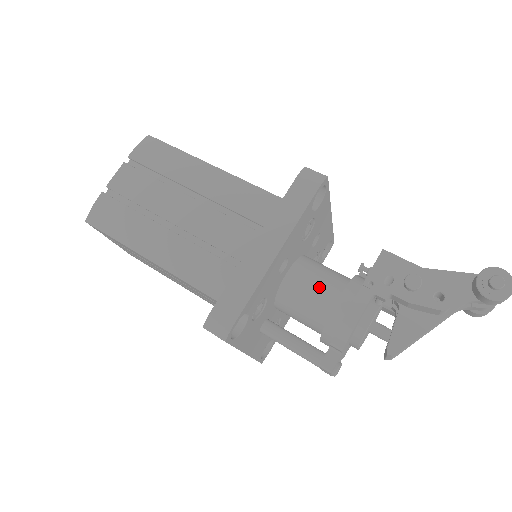
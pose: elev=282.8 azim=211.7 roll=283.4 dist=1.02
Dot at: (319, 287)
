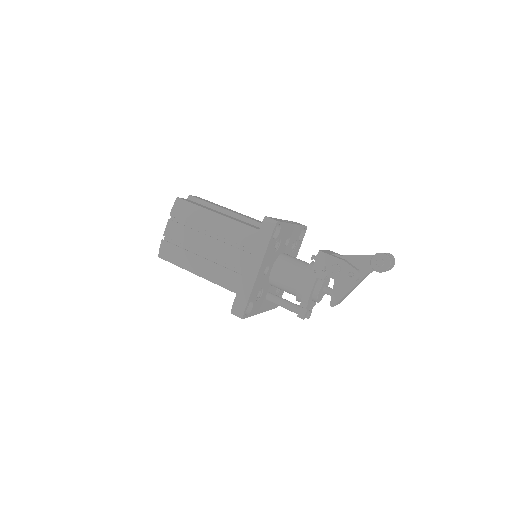
Dot at: (289, 276)
